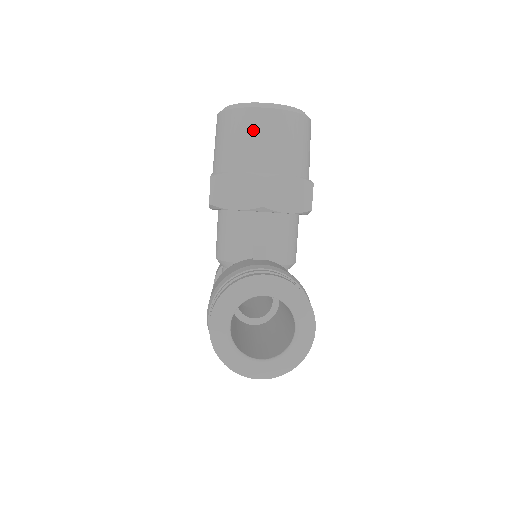
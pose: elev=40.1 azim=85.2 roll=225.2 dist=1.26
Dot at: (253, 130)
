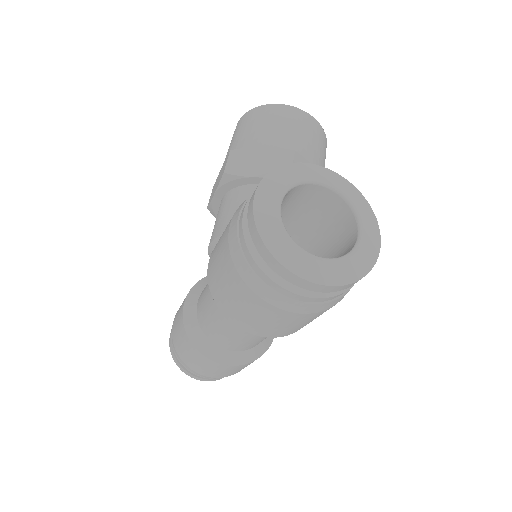
Dot at: (284, 119)
